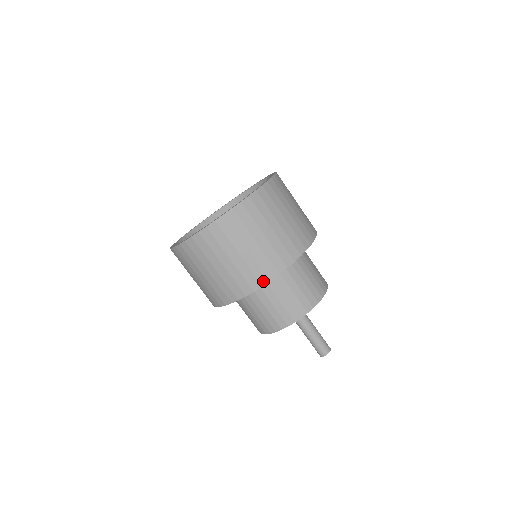
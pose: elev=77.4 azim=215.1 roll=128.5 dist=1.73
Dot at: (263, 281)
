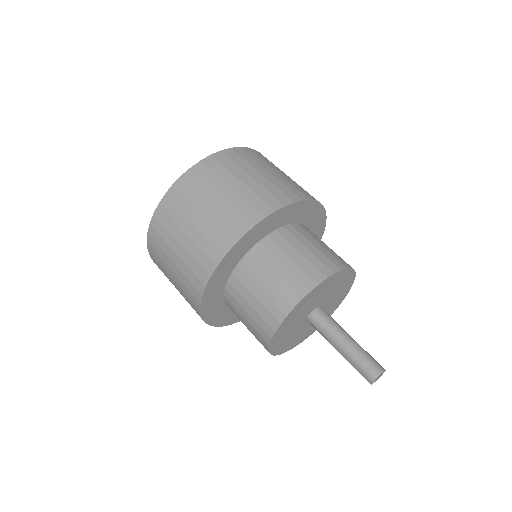
Dot at: (308, 197)
